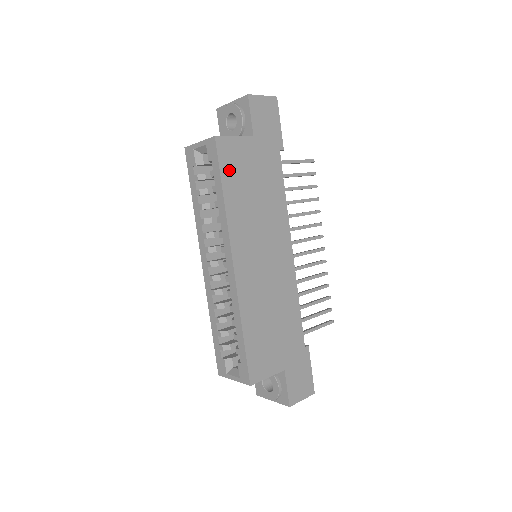
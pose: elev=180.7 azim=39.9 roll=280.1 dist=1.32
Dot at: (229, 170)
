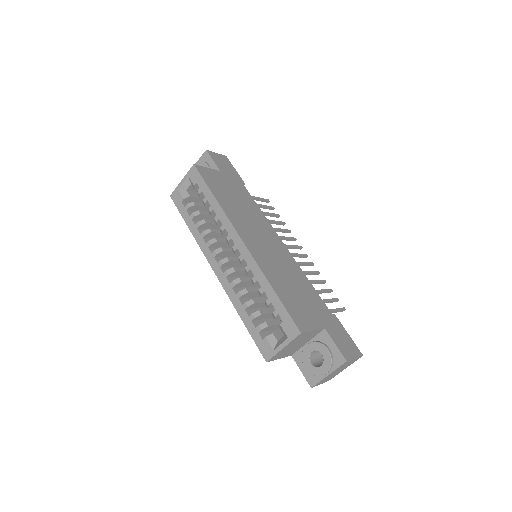
Dot at: (212, 184)
